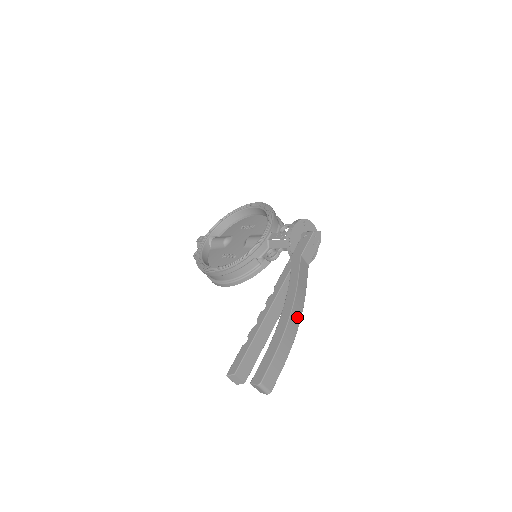
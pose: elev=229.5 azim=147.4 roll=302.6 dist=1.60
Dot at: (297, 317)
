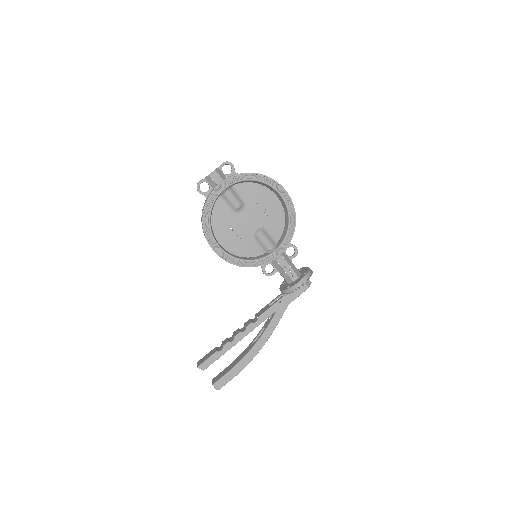
Dot at: occluded
